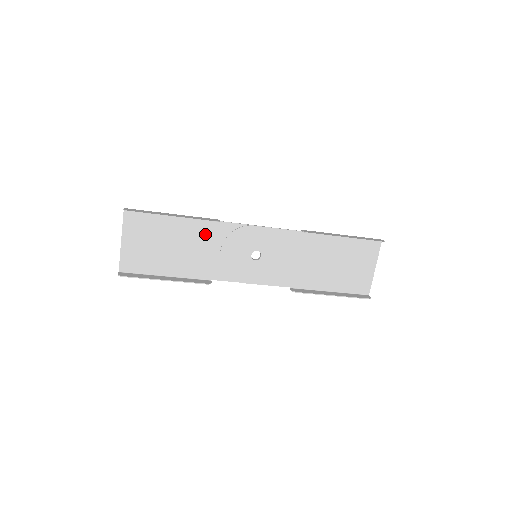
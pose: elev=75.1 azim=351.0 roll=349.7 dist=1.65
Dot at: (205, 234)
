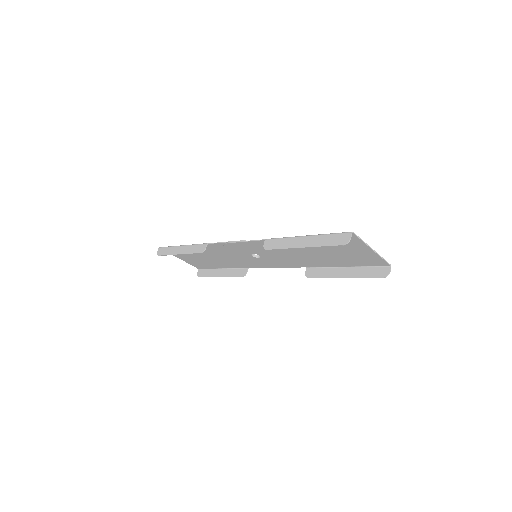
Dot at: (211, 250)
